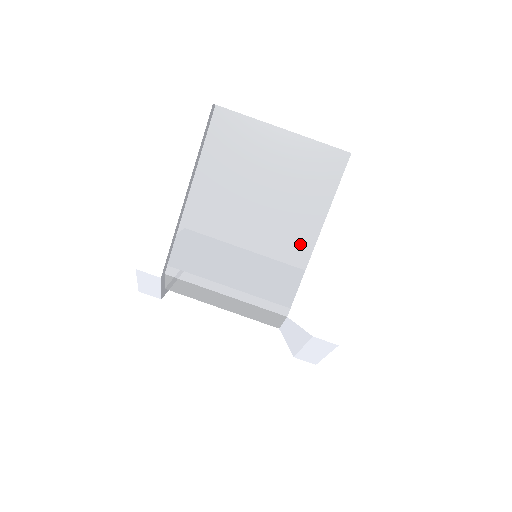
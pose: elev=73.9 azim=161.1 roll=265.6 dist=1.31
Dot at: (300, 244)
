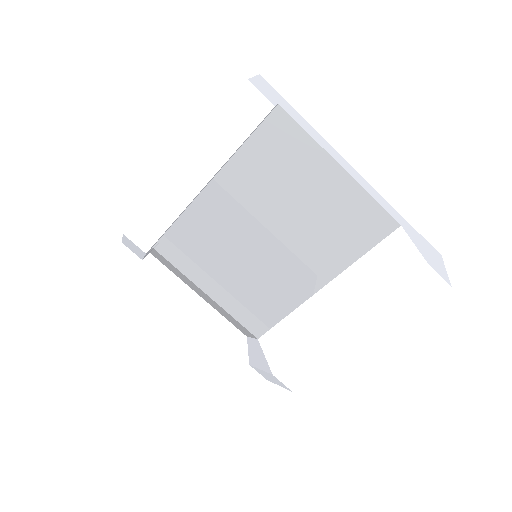
Dot at: (302, 284)
